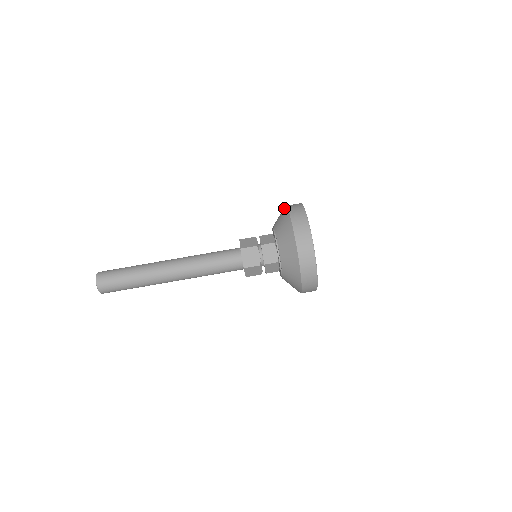
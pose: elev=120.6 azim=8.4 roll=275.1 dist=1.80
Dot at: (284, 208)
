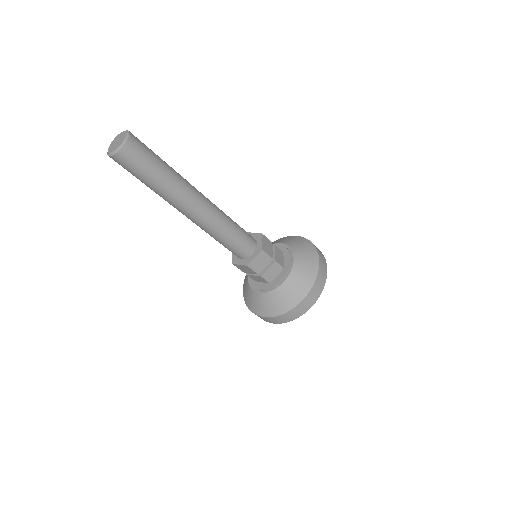
Dot at: (312, 246)
